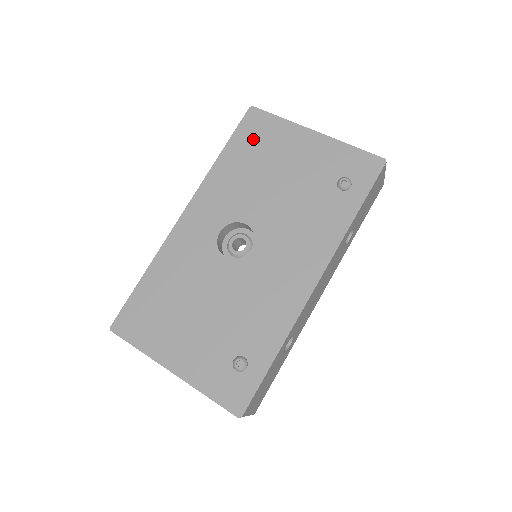
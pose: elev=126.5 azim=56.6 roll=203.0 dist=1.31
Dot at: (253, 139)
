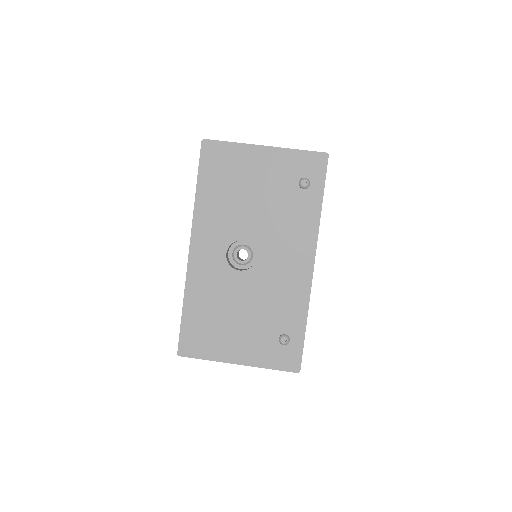
Dot at: (217, 169)
